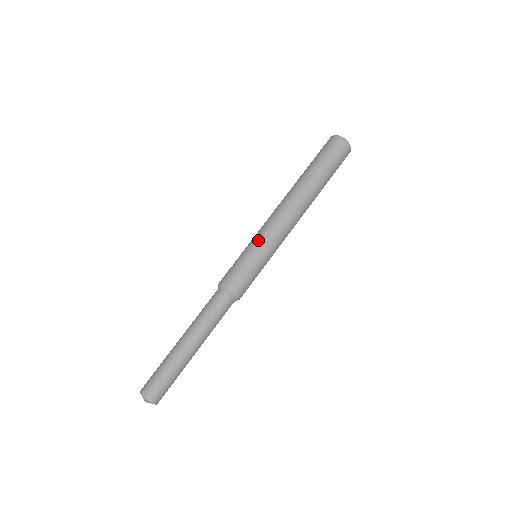
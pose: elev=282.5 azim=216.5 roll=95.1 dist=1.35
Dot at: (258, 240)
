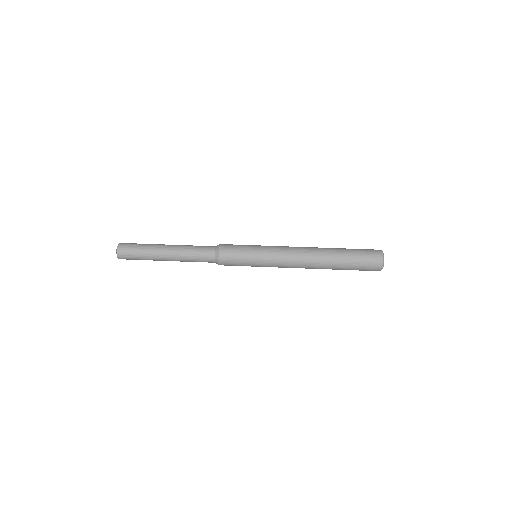
Dot at: (266, 248)
